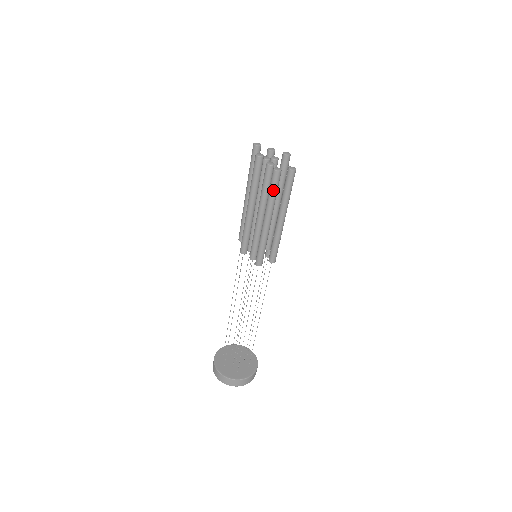
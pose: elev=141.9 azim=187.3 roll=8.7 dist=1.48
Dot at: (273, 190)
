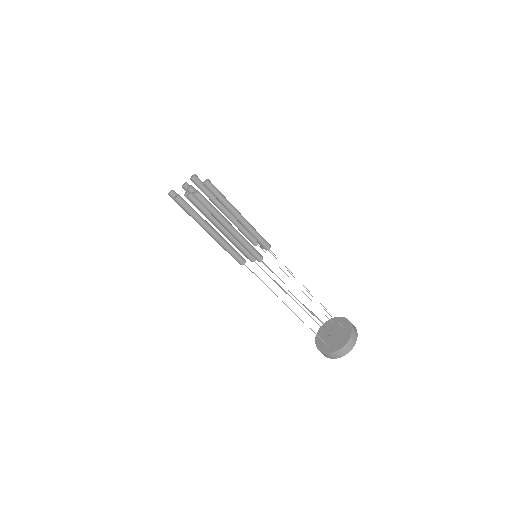
Dot at: (208, 207)
